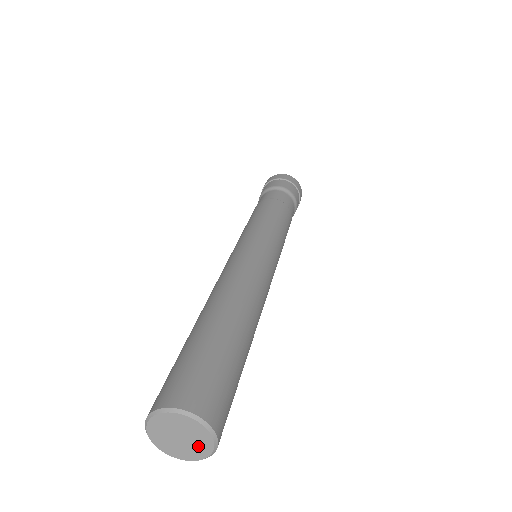
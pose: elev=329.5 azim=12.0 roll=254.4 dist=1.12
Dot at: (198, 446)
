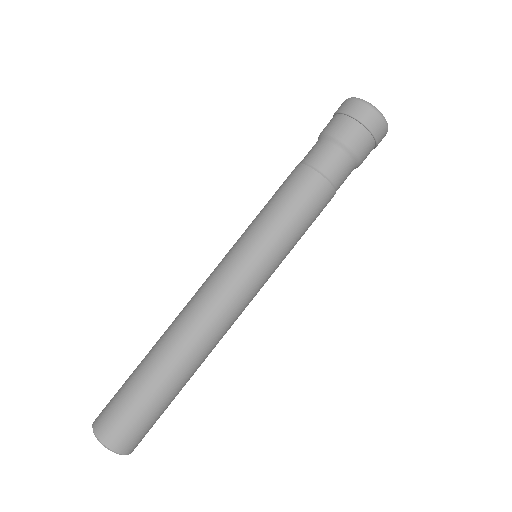
Dot at: occluded
